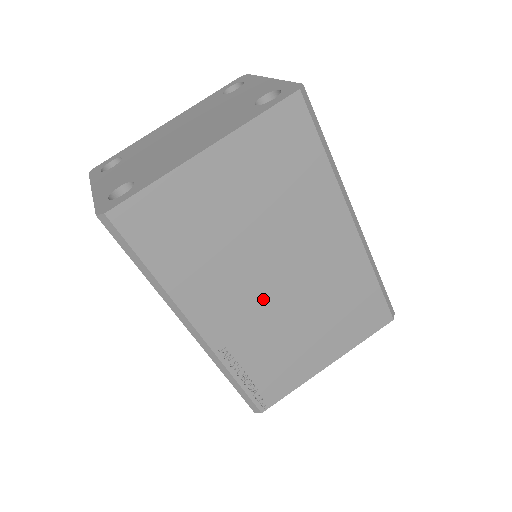
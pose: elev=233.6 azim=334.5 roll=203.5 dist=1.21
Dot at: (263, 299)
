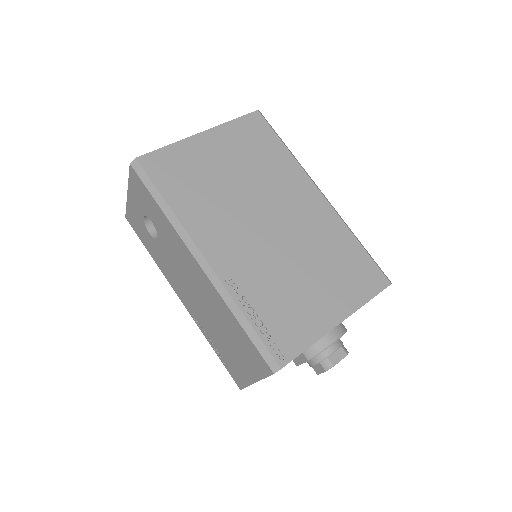
Dot at: (259, 240)
